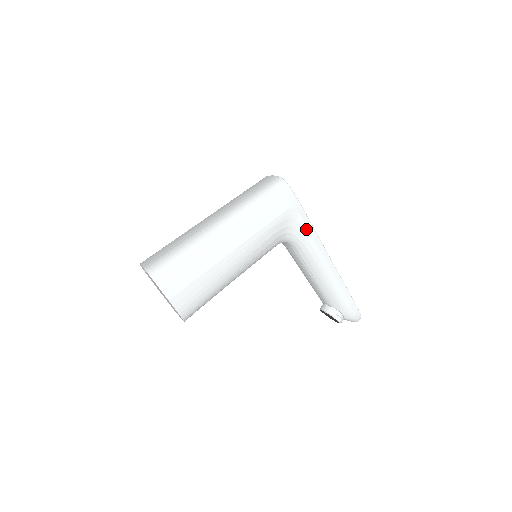
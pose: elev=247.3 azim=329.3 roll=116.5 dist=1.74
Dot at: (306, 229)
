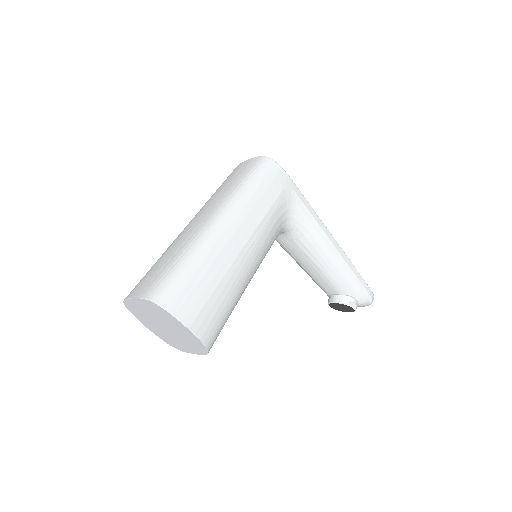
Dot at: (305, 209)
